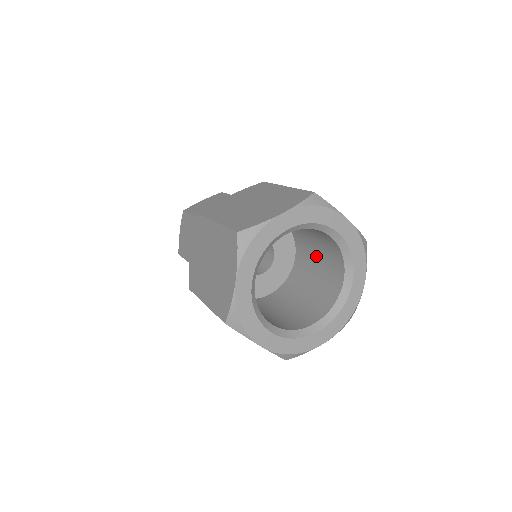
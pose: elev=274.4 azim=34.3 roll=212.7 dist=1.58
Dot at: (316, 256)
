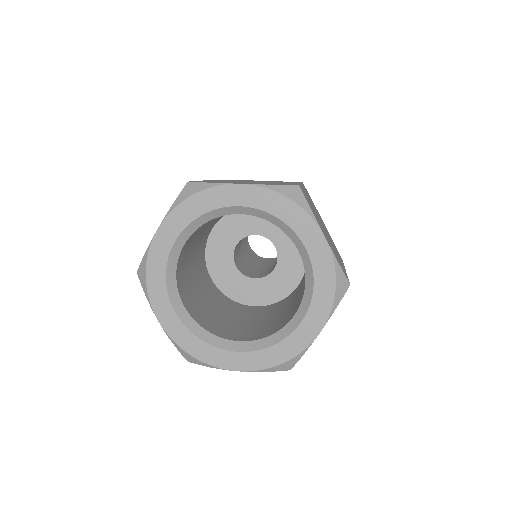
Dot at: (303, 283)
